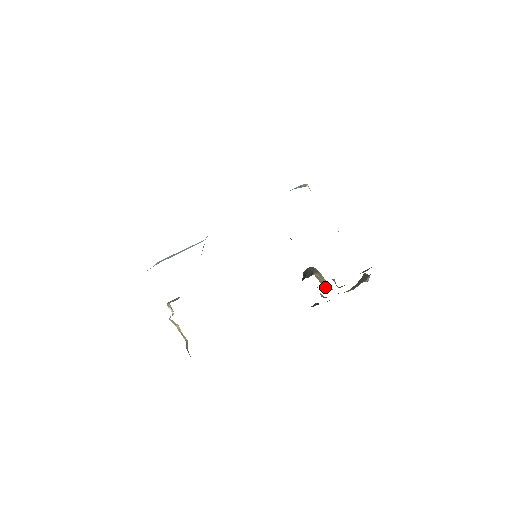
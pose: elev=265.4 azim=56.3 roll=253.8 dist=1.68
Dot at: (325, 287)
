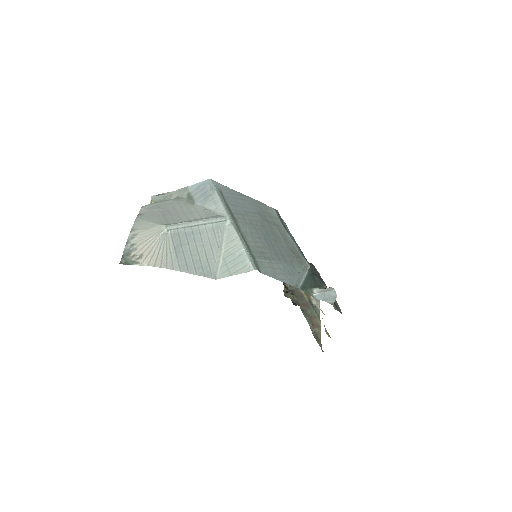
Dot at: (285, 288)
